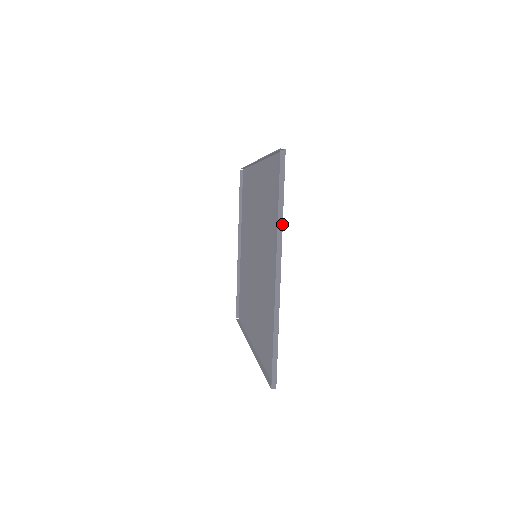
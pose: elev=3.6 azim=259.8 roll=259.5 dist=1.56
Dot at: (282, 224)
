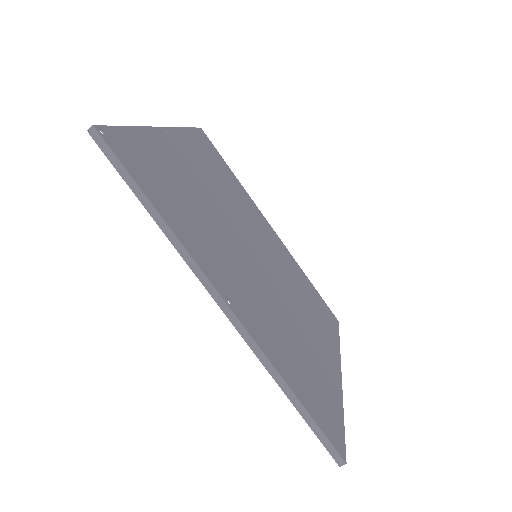
Dot at: (180, 128)
